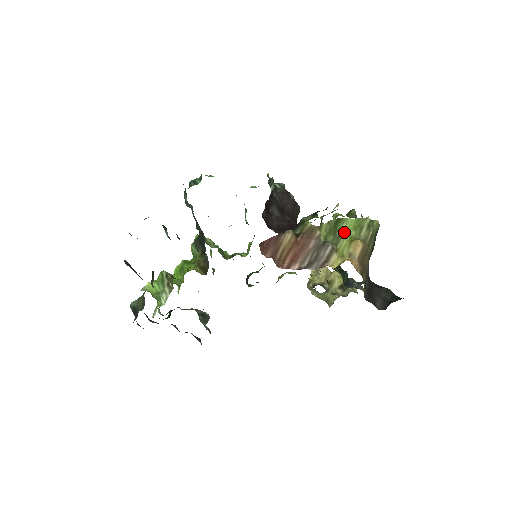
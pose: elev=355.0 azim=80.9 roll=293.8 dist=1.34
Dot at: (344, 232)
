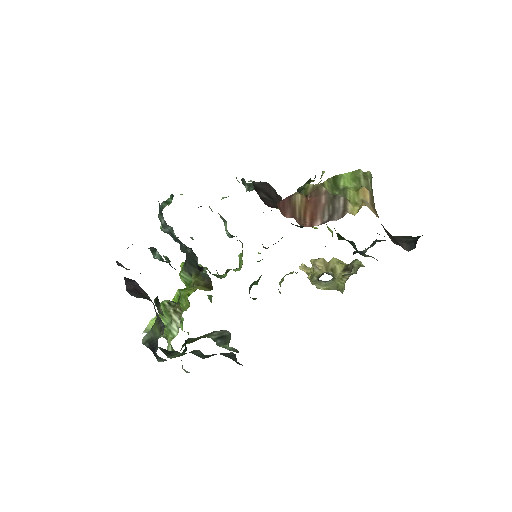
Dot at: (346, 185)
